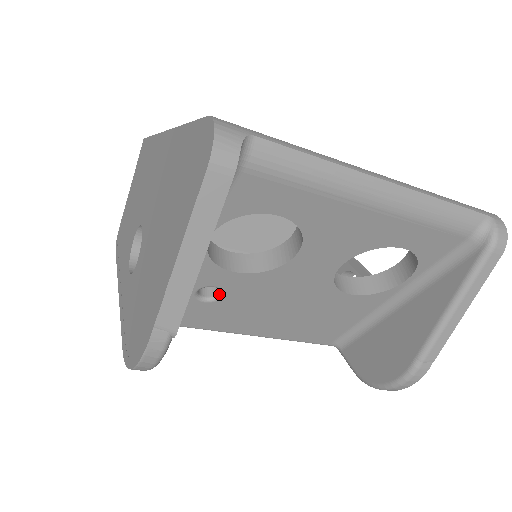
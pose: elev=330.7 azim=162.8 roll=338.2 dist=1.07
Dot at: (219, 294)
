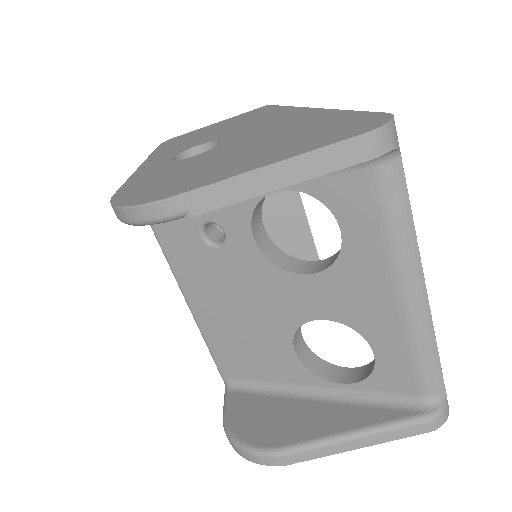
Dot at: (218, 243)
